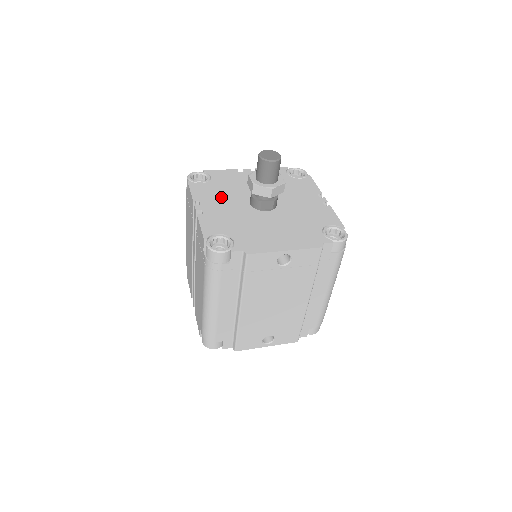
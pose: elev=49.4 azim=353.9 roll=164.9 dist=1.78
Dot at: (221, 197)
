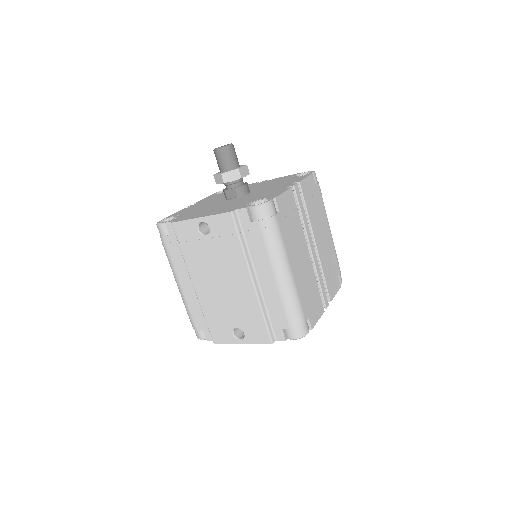
Dot at: (215, 198)
